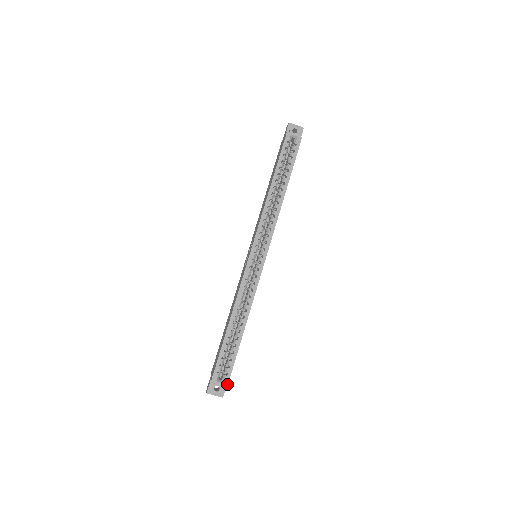
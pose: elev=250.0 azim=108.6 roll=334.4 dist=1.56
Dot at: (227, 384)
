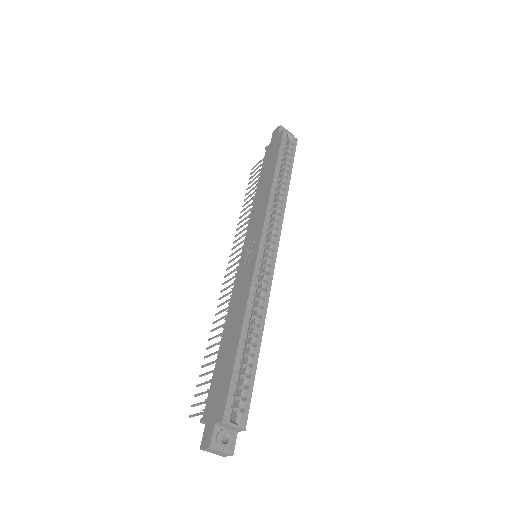
Dot at: (245, 427)
